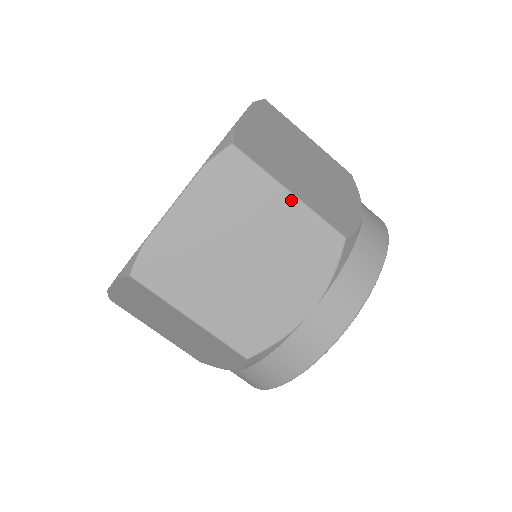
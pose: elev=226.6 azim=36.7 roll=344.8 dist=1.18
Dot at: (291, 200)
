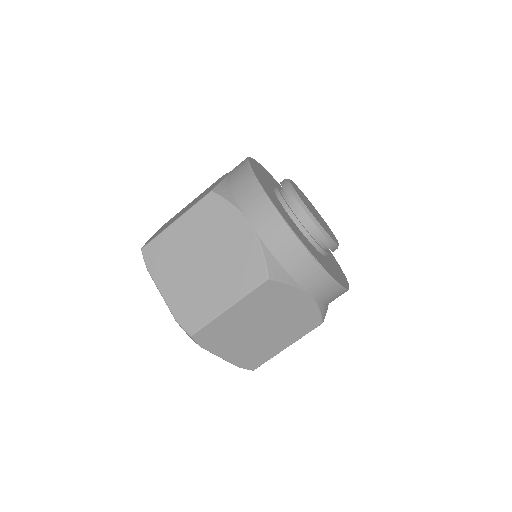
Dot at: (233, 308)
